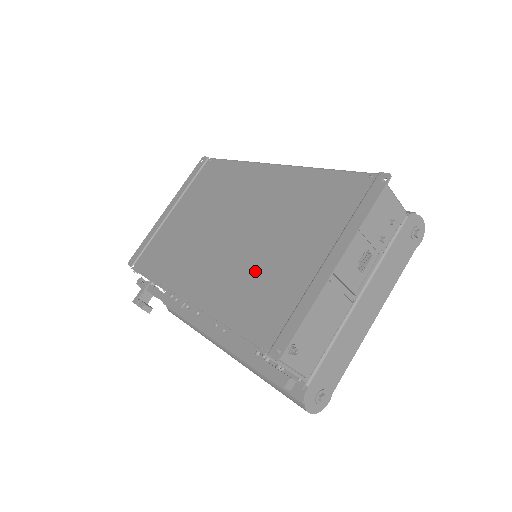
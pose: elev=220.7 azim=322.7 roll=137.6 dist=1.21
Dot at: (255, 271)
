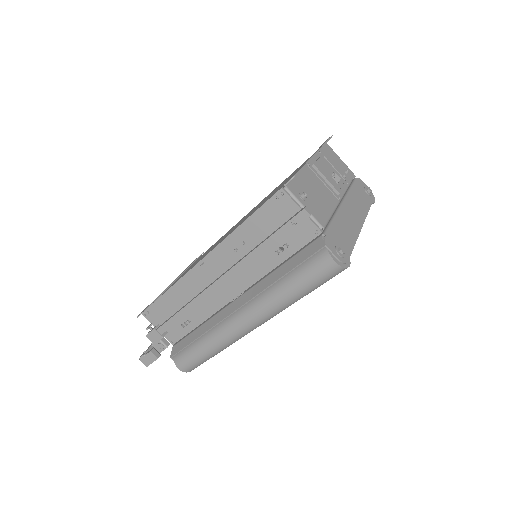
Dot at: occluded
